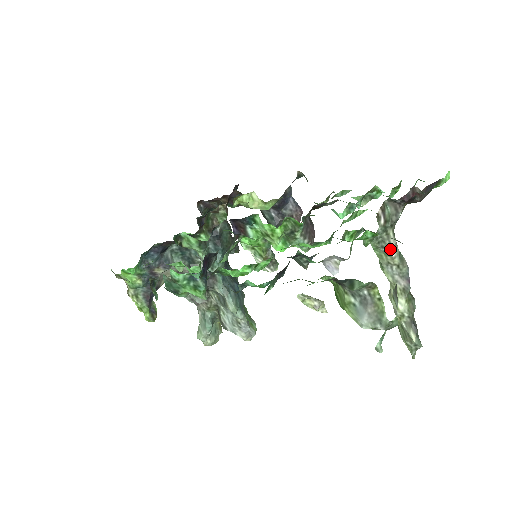
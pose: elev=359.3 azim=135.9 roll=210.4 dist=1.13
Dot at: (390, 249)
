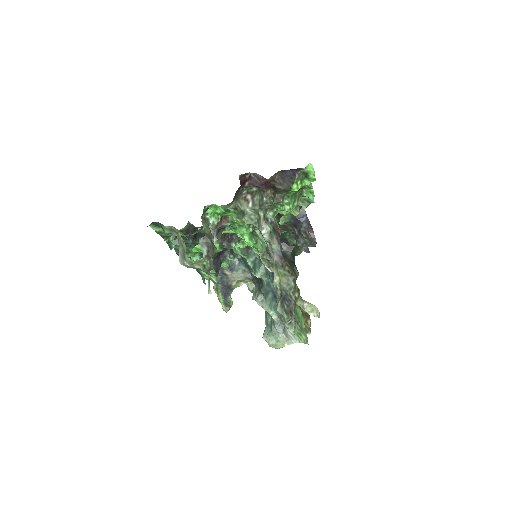
Dot at: (261, 228)
